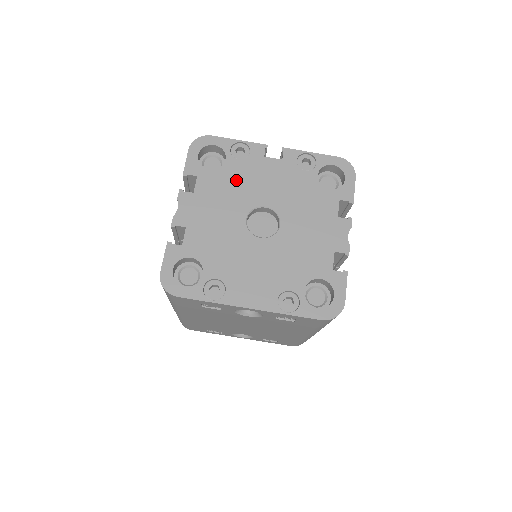
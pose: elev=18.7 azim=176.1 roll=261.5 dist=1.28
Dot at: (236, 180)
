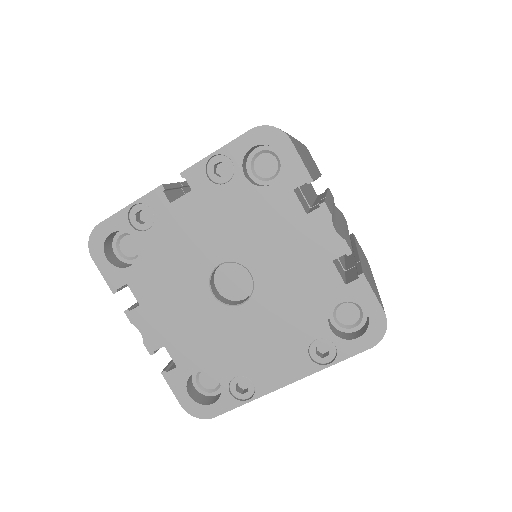
Dot at: (166, 257)
